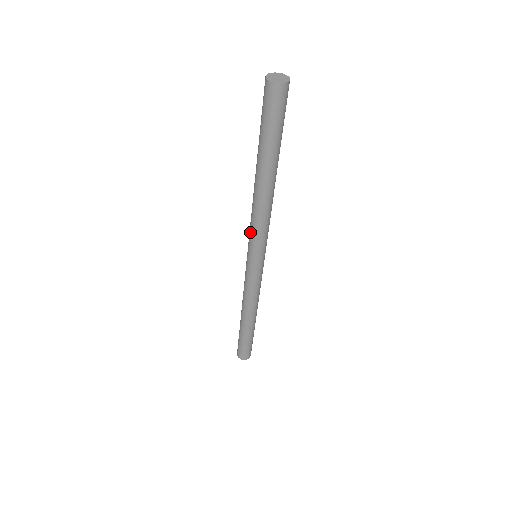
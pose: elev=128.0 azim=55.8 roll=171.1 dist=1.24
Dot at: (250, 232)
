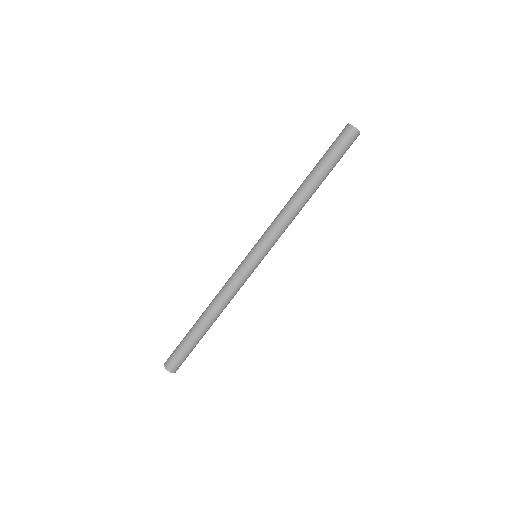
Dot at: (267, 228)
